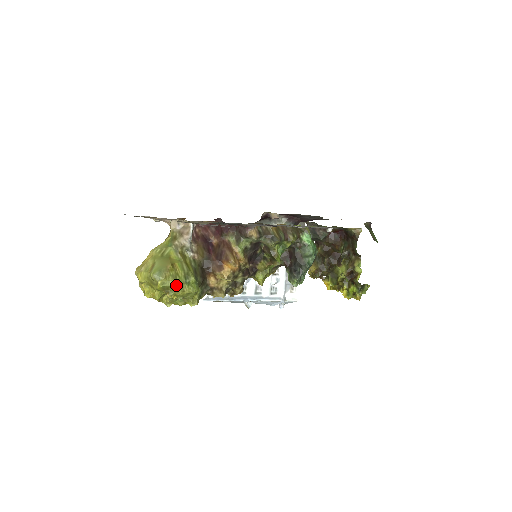
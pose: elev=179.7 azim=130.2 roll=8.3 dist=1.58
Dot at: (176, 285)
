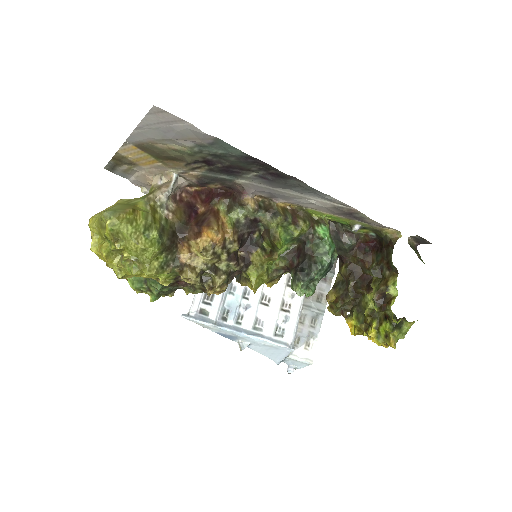
Dot at: (129, 231)
